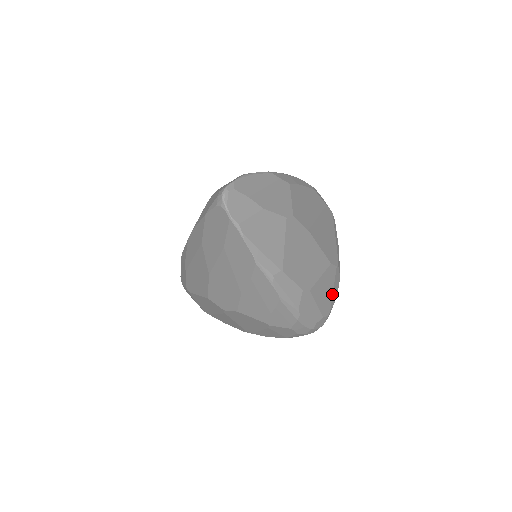
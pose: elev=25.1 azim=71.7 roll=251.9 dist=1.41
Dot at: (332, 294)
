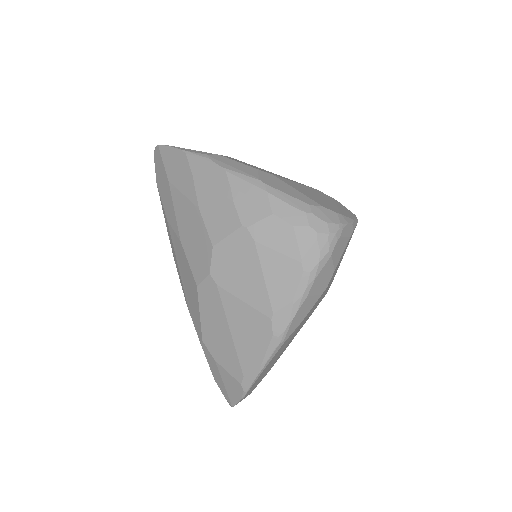
Dot at: (336, 207)
